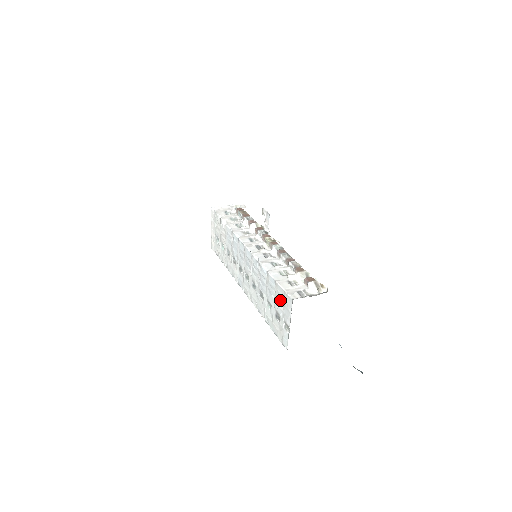
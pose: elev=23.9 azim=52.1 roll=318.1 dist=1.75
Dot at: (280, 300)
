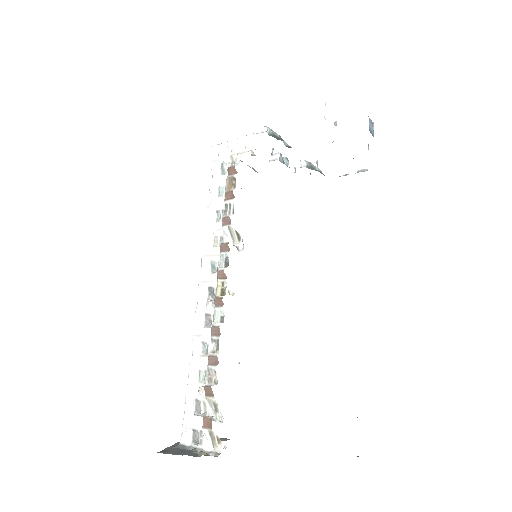
Dot at: occluded
